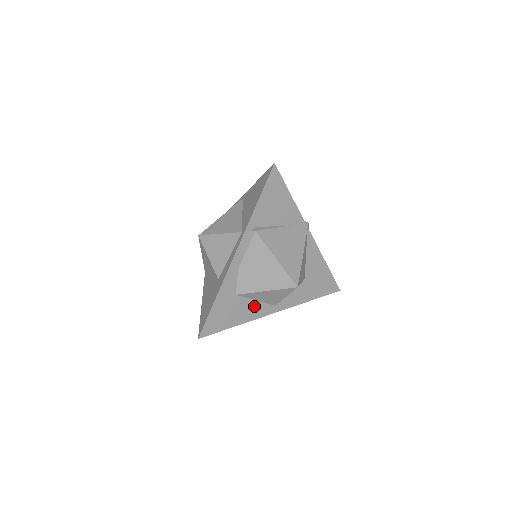
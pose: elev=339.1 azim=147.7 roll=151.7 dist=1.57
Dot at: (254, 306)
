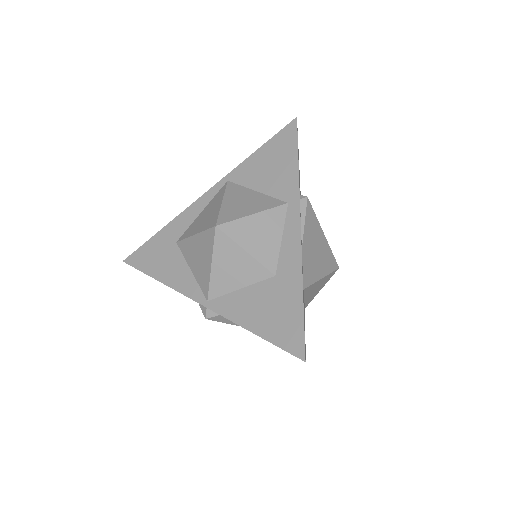
Dot at: (304, 308)
